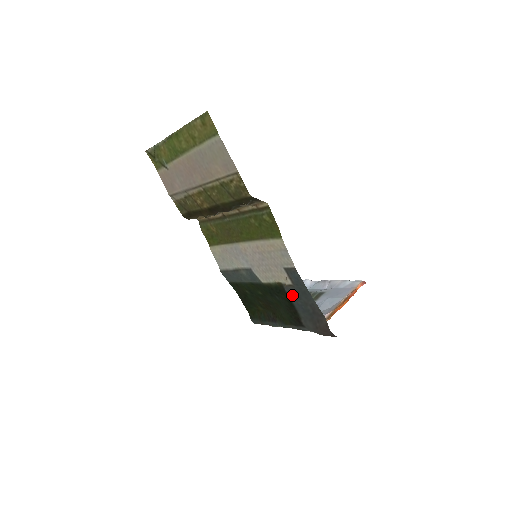
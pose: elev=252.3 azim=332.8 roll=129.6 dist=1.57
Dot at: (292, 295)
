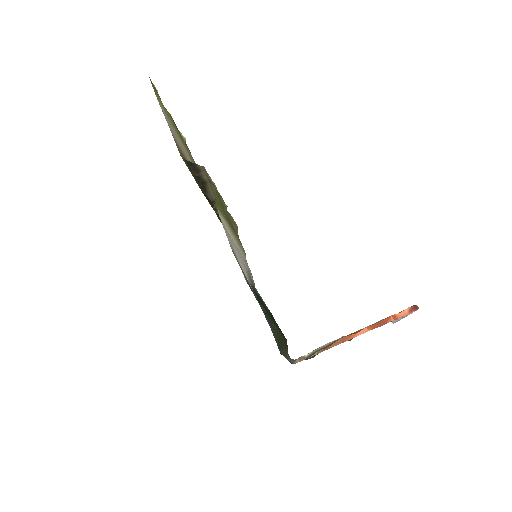
Dot at: (256, 297)
